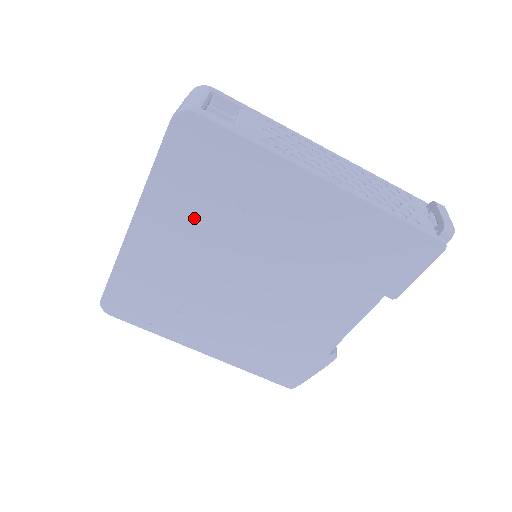
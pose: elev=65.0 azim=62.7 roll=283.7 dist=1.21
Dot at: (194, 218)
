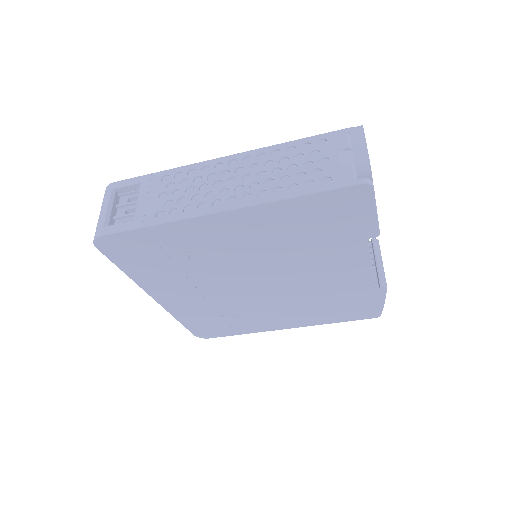
Dot at: (179, 277)
